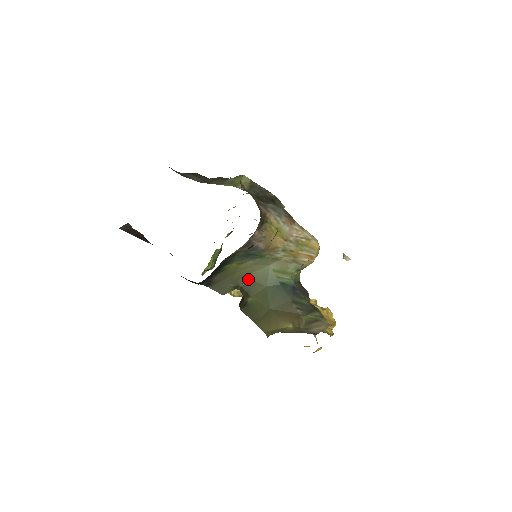
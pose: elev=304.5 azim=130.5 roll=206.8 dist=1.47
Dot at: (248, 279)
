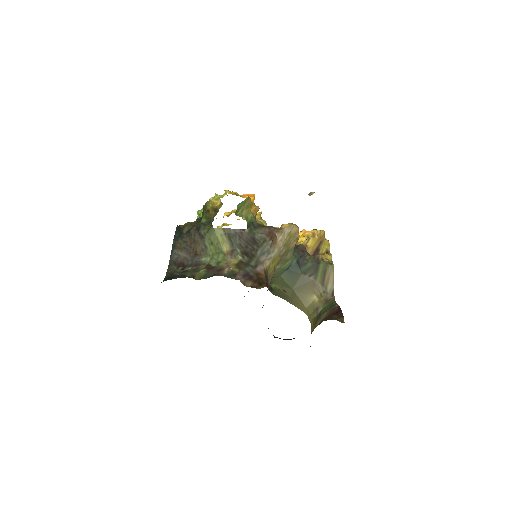
Dot at: occluded
